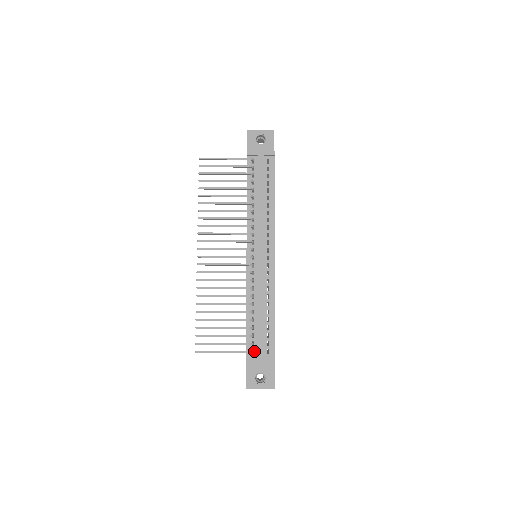
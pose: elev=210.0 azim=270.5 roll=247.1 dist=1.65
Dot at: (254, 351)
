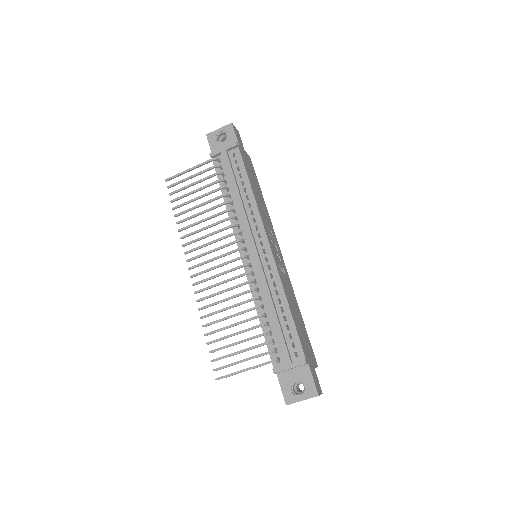
Dot at: (280, 359)
